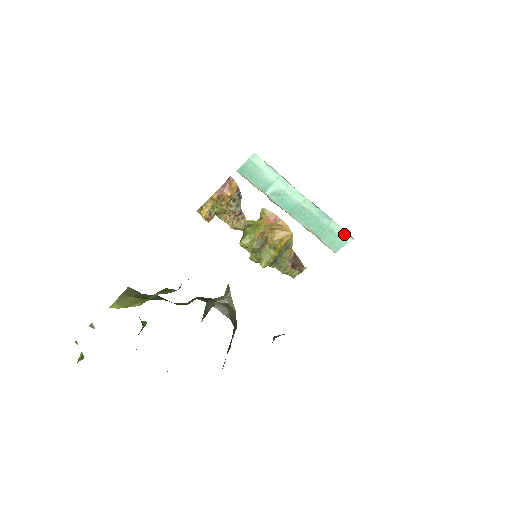
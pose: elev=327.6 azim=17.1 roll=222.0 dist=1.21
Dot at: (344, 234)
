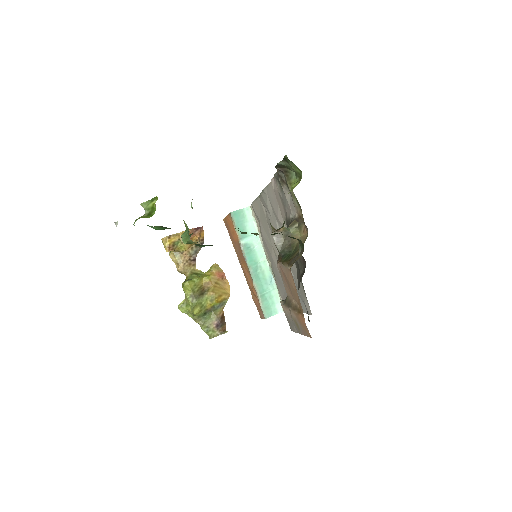
Dot at: (278, 304)
